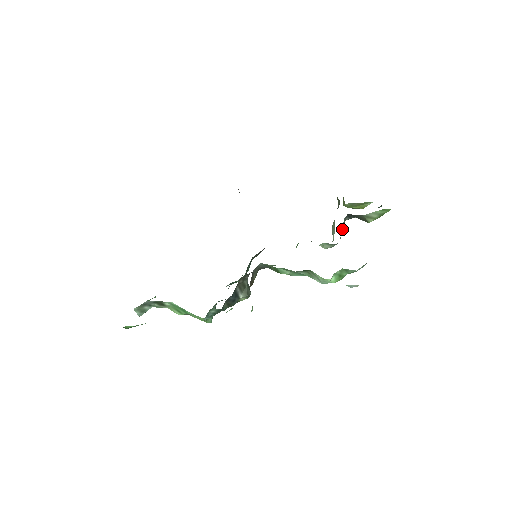
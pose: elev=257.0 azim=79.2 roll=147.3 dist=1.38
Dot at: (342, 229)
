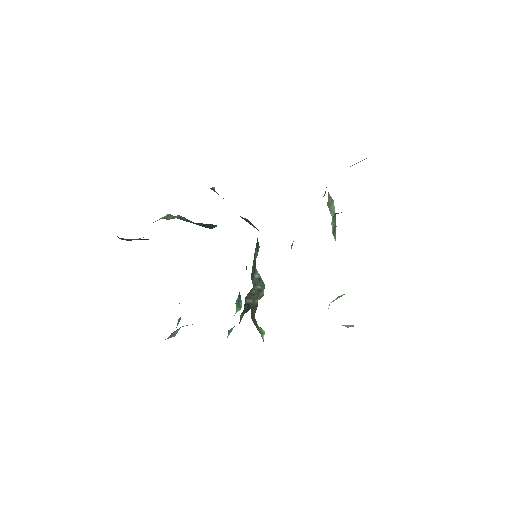
Dot at: (333, 228)
